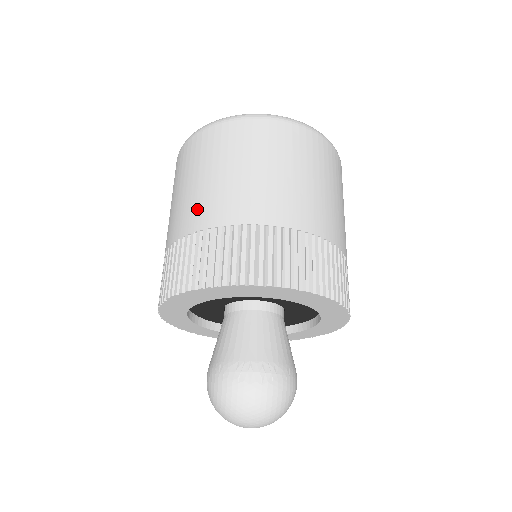
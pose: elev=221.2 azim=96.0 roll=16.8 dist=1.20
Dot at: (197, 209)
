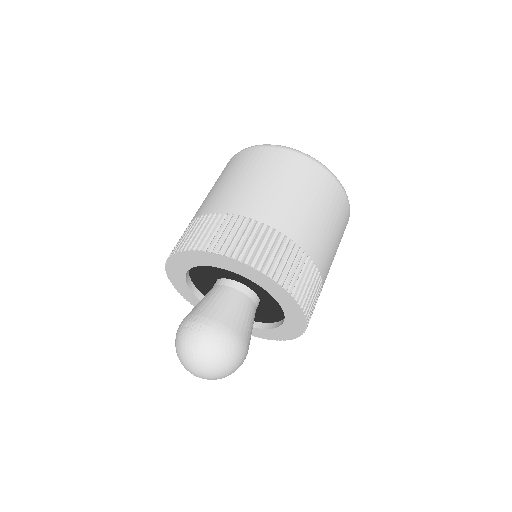
Dot at: occluded
